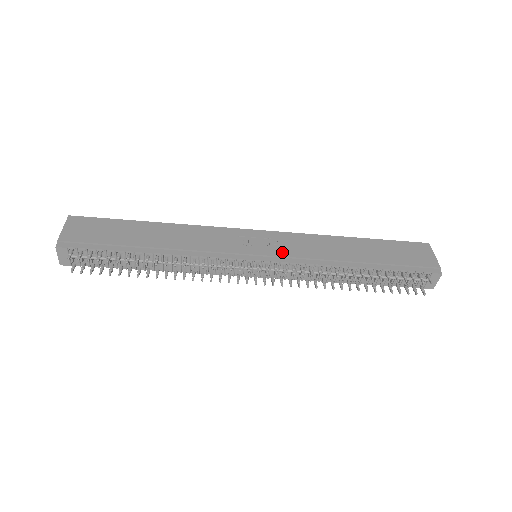
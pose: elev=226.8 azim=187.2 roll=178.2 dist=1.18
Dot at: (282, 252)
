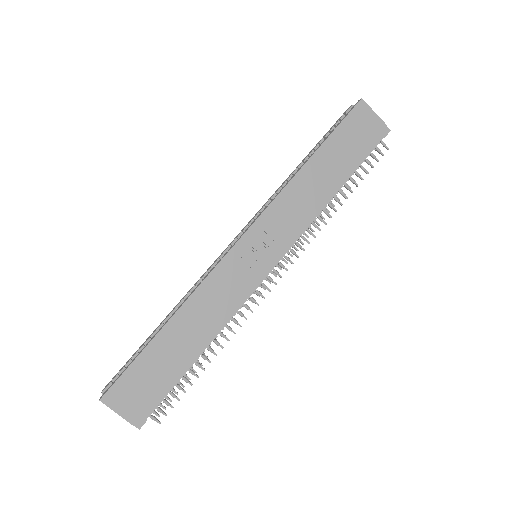
Dot at: (281, 242)
